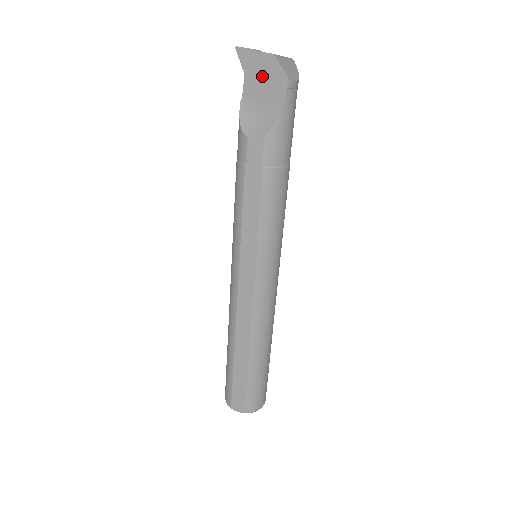
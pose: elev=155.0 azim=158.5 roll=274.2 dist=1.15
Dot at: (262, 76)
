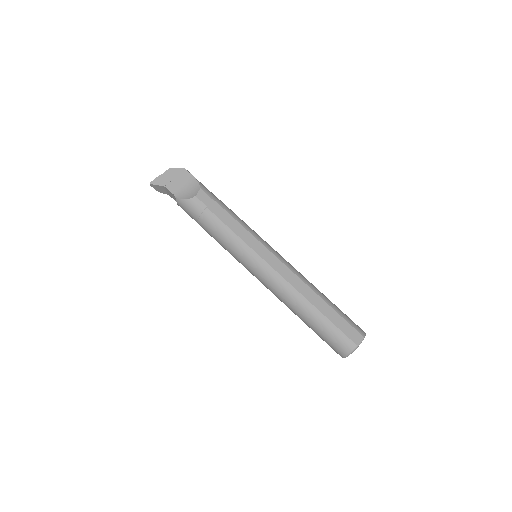
Dot at: (173, 179)
